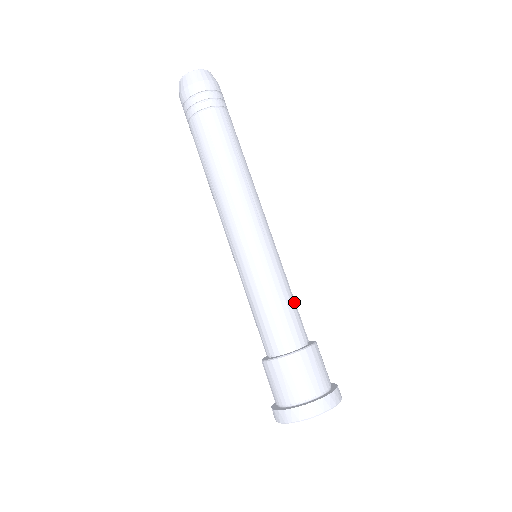
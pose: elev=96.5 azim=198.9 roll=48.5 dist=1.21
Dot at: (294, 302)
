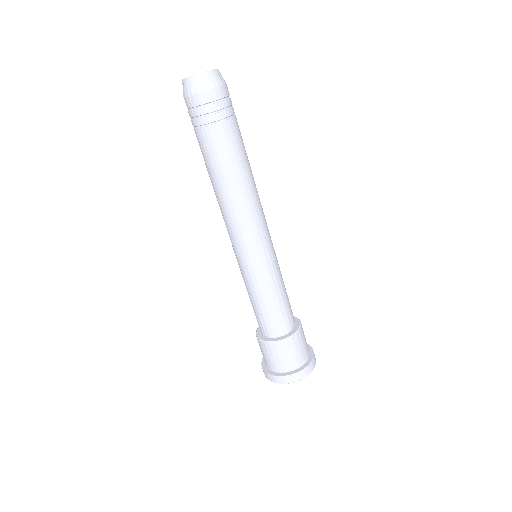
Dot at: occluded
